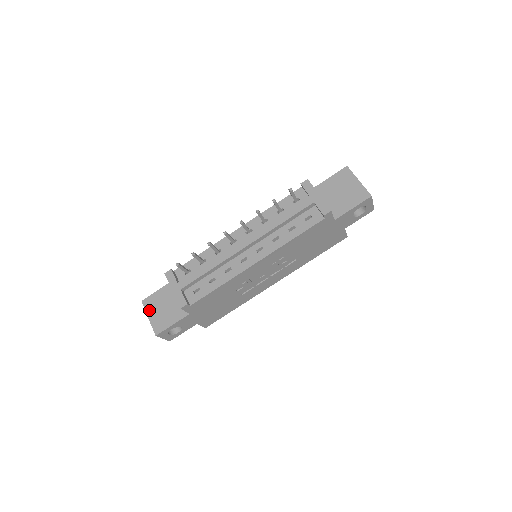
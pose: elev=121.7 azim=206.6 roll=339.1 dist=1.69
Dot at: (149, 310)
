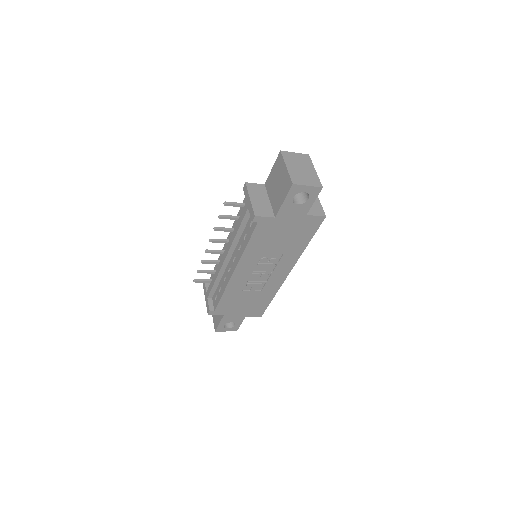
Dot at: occluded
